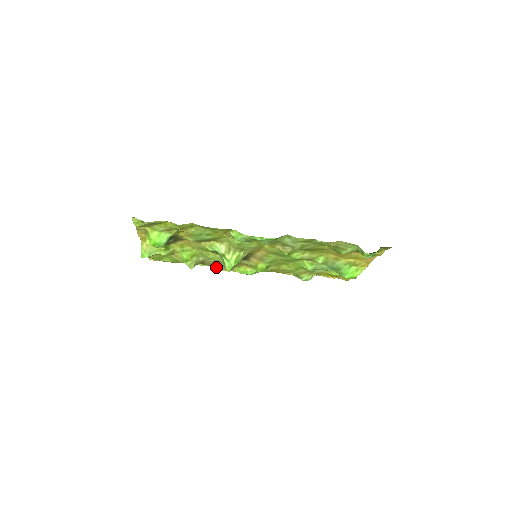
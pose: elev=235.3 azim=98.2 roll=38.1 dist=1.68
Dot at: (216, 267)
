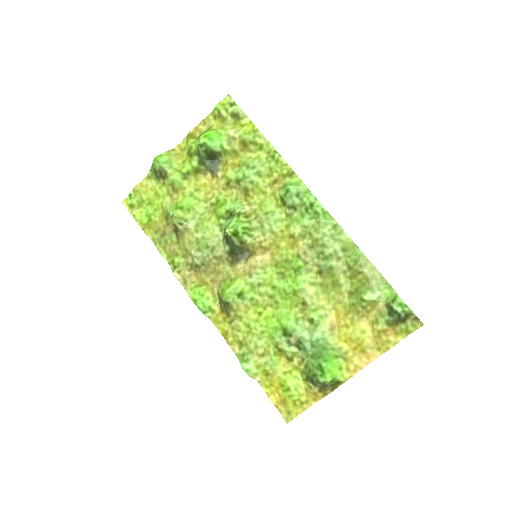
Dot at: (176, 264)
